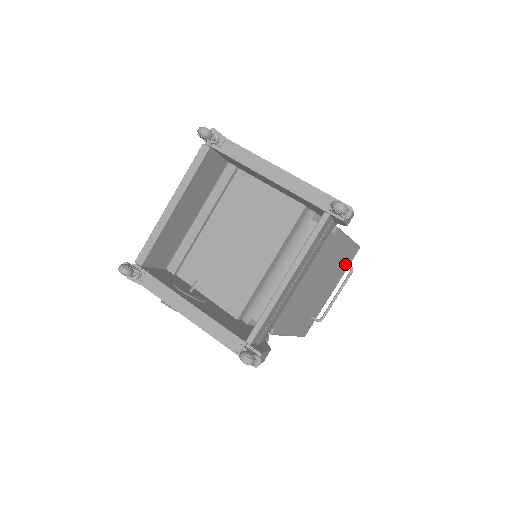
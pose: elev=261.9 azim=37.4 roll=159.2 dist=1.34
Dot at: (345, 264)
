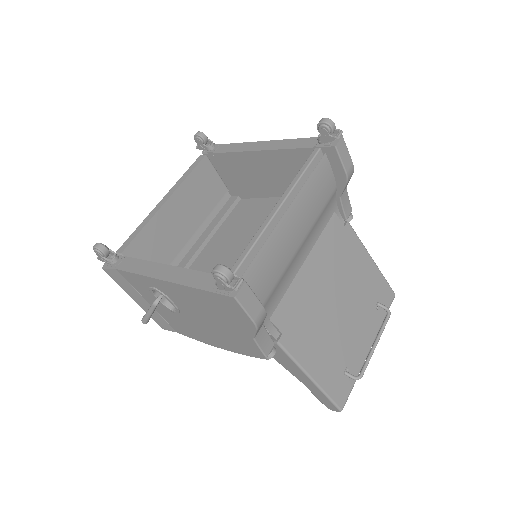
Dot at: (378, 304)
